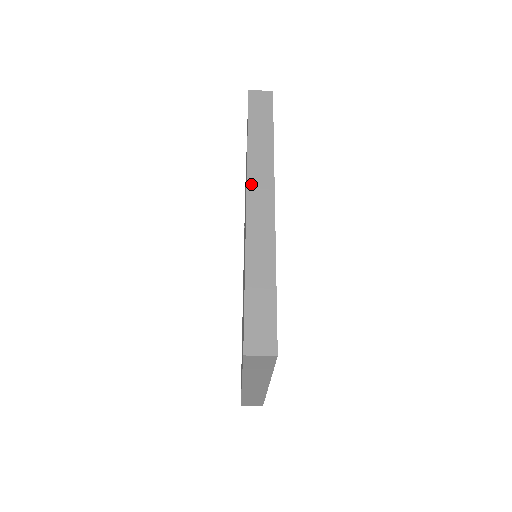
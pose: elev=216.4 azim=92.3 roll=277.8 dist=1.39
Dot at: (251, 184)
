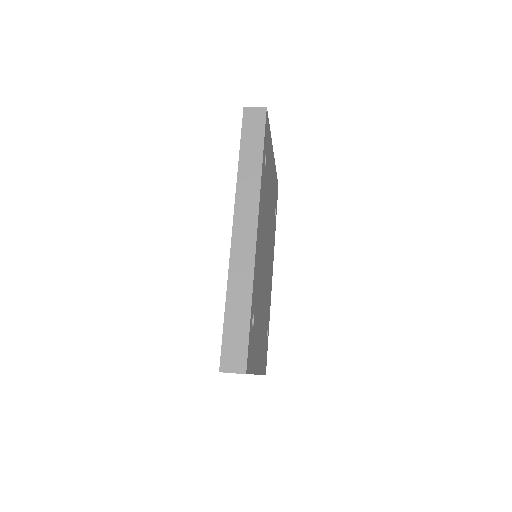
Dot at: (238, 212)
